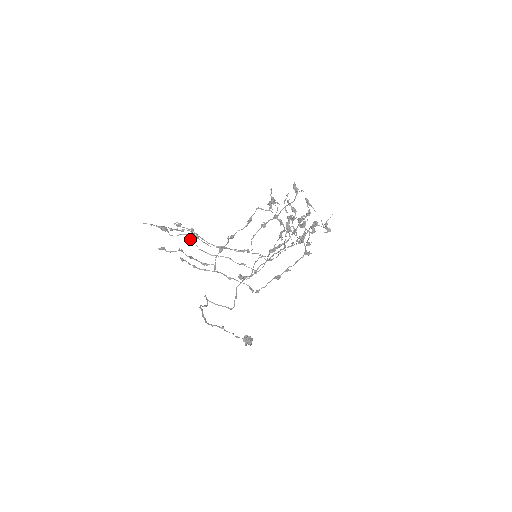
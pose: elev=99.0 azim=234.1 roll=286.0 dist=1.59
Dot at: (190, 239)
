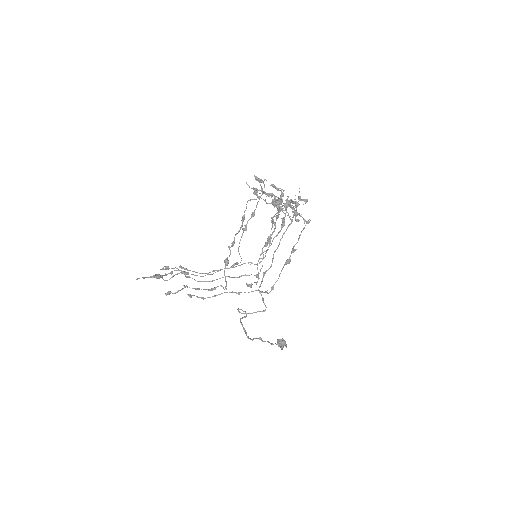
Dot at: (185, 275)
